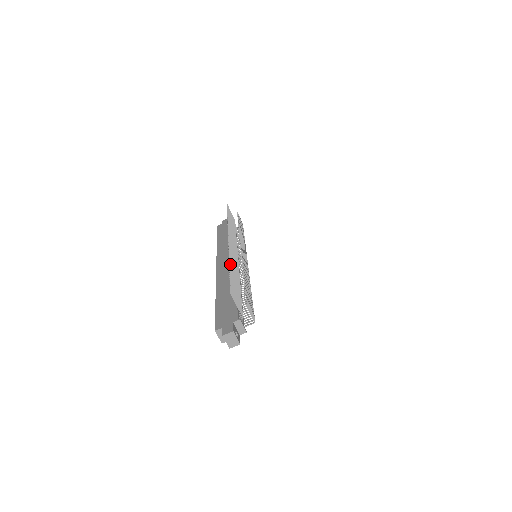
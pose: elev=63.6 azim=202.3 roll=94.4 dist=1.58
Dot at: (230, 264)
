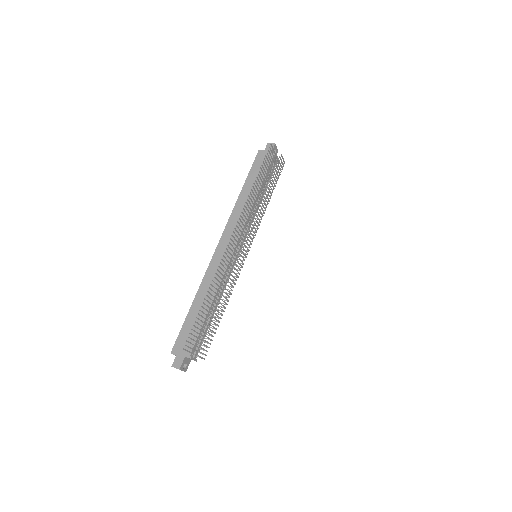
Dot at: (209, 292)
